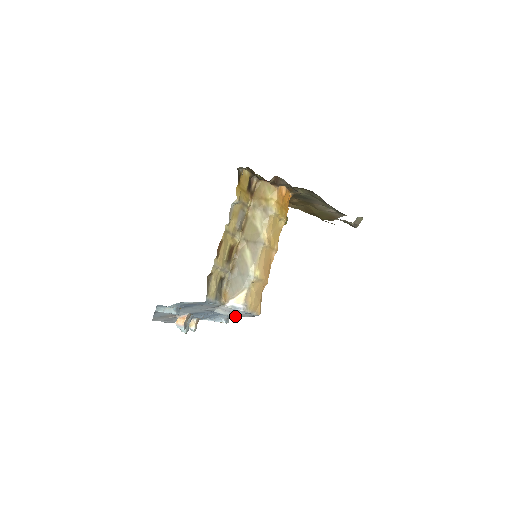
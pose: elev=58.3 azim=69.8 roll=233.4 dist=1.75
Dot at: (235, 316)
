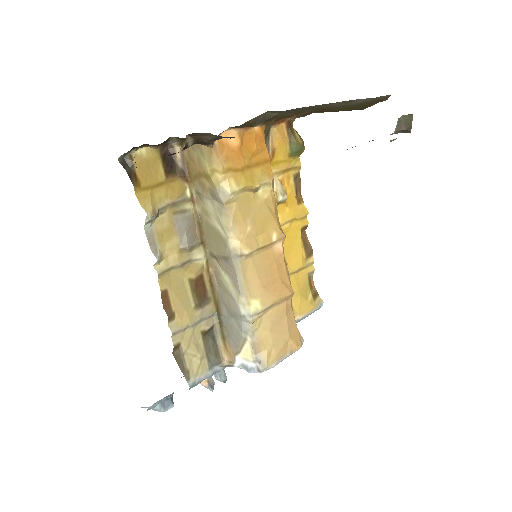
Dot at: occluded
